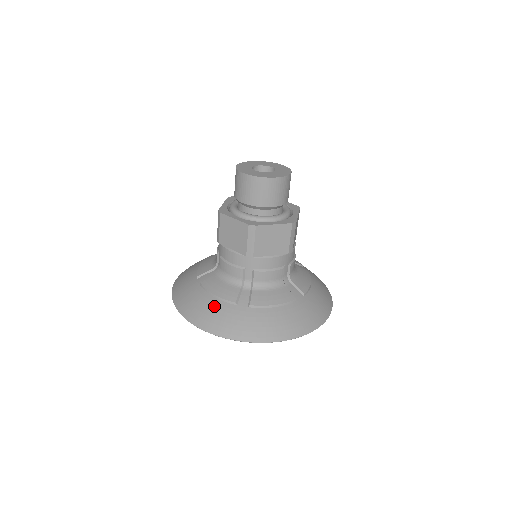
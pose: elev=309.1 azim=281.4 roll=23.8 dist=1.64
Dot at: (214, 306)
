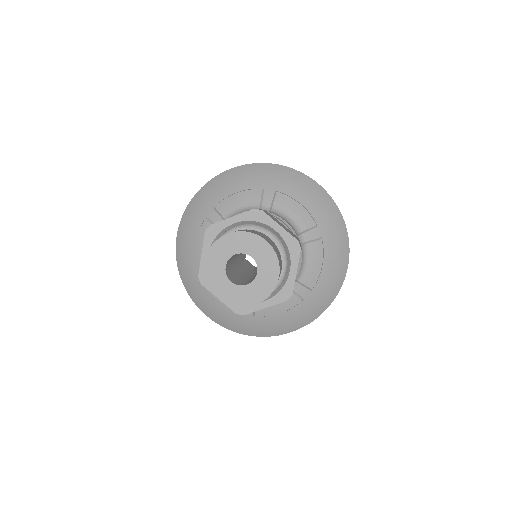
Dot at: (221, 310)
